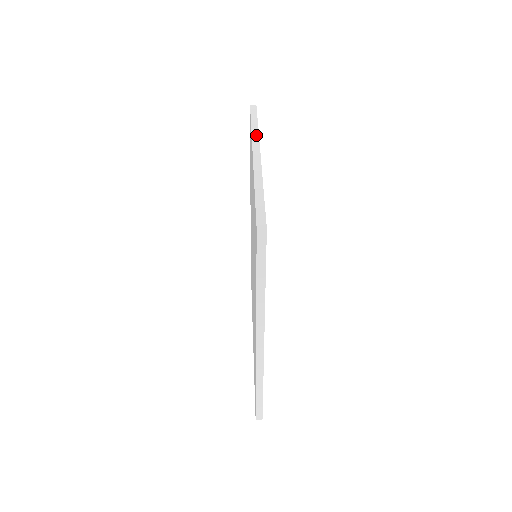
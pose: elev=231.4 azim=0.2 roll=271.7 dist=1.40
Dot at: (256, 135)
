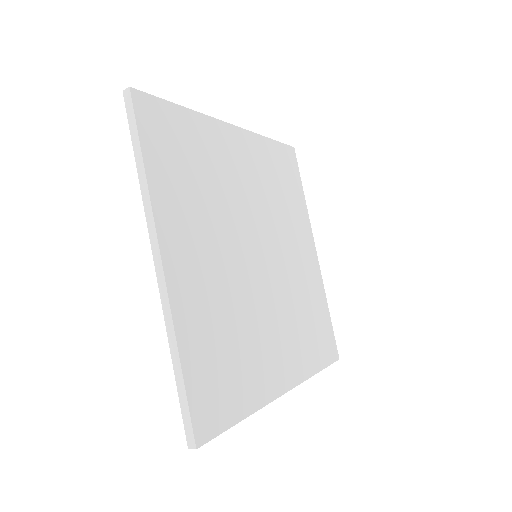
Dot at: (252, 133)
